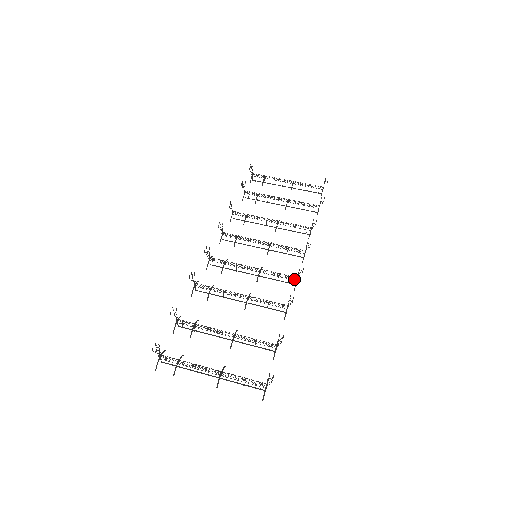
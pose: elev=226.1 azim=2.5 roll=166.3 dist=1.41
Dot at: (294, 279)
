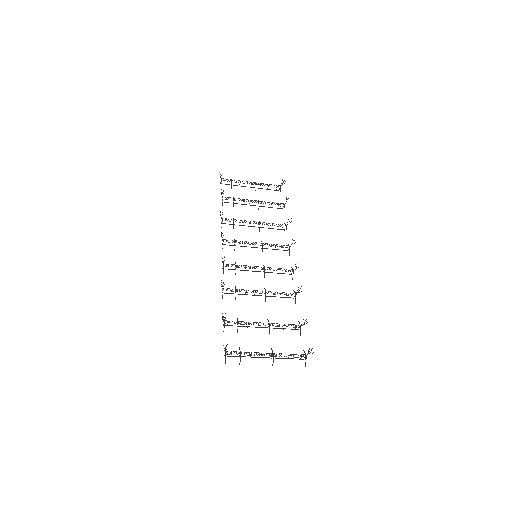
Dot at: occluded
